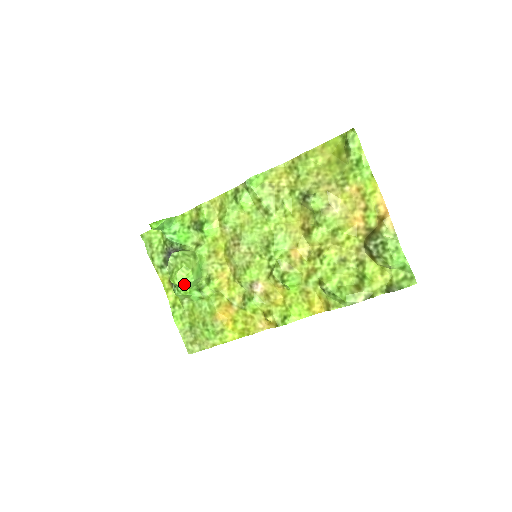
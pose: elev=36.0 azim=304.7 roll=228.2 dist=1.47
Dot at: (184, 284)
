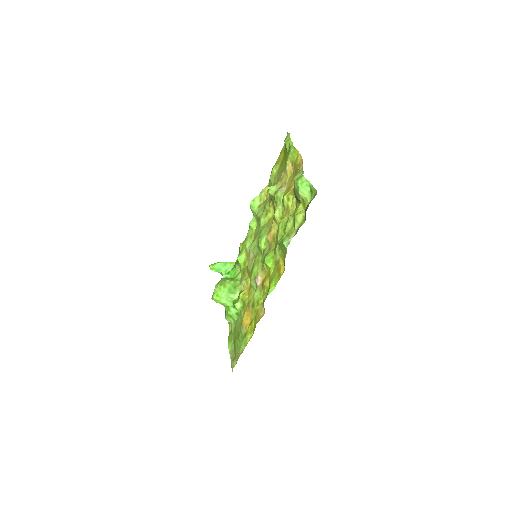
Dot at: (218, 297)
